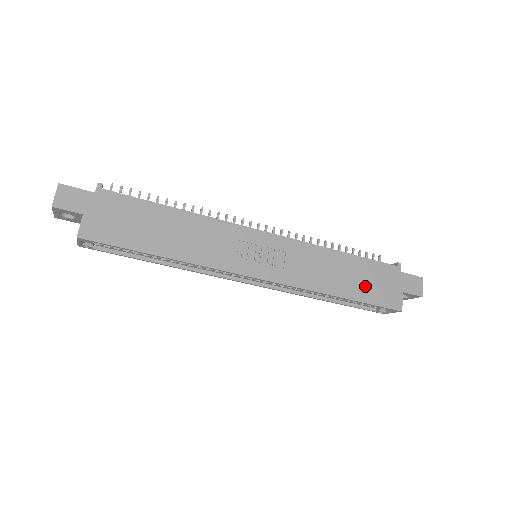
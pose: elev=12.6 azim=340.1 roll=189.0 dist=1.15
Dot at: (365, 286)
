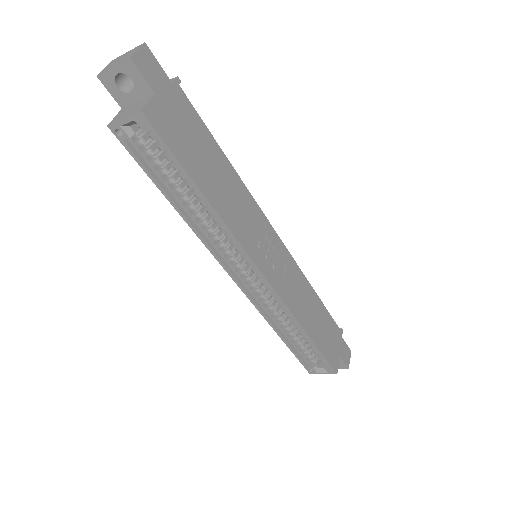
Dot at: (323, 335)
